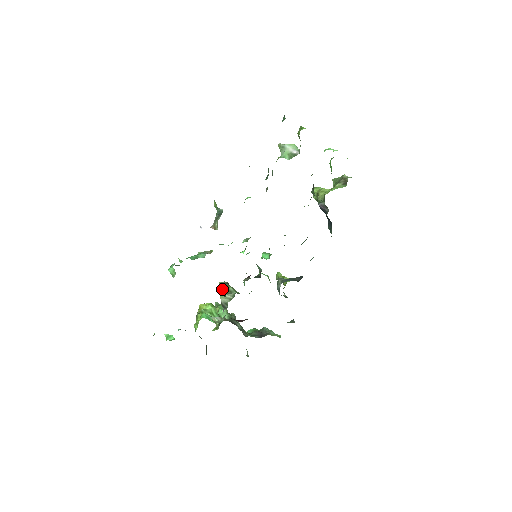
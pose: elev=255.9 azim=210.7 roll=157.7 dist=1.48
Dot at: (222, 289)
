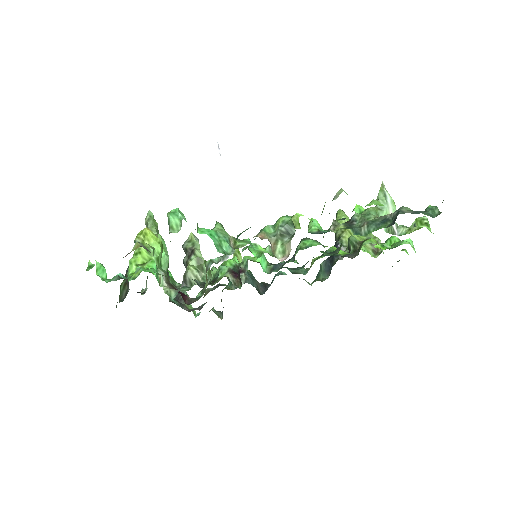
Dot at: (196, 258)
